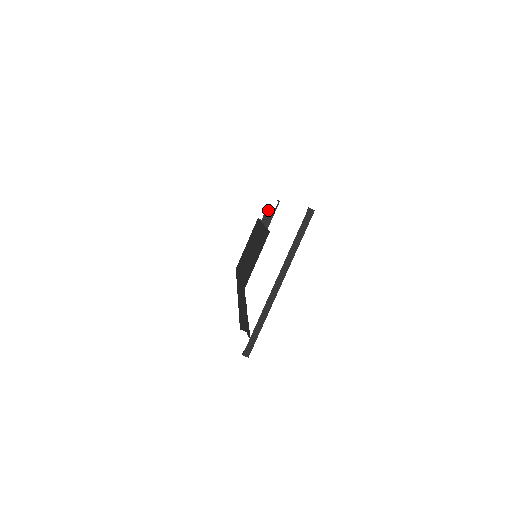
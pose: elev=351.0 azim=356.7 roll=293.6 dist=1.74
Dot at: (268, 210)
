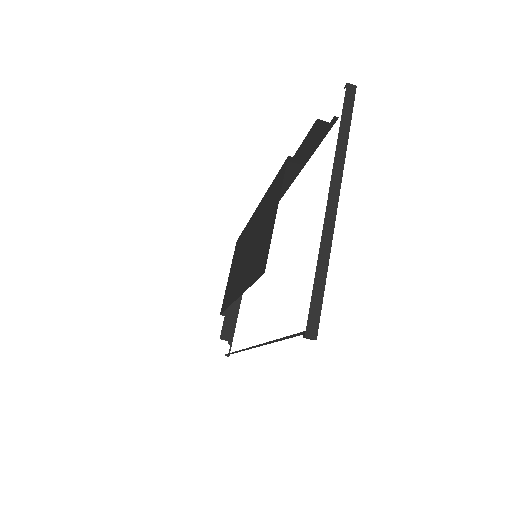
Dot at: occluded
